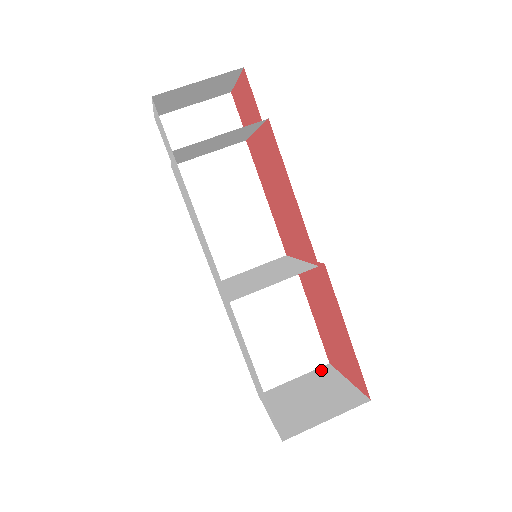
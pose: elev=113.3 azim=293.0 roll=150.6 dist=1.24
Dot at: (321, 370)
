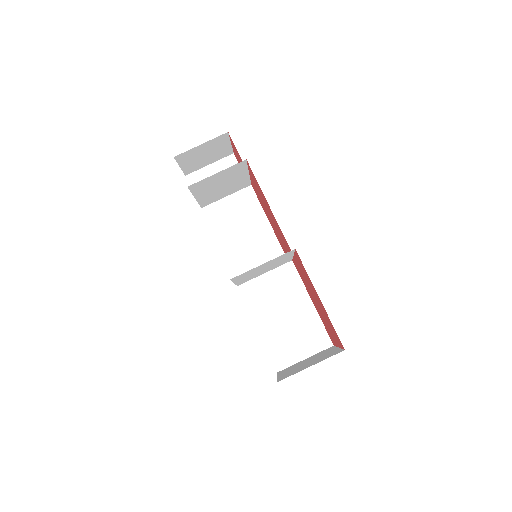
Dot at: (325, 350)
